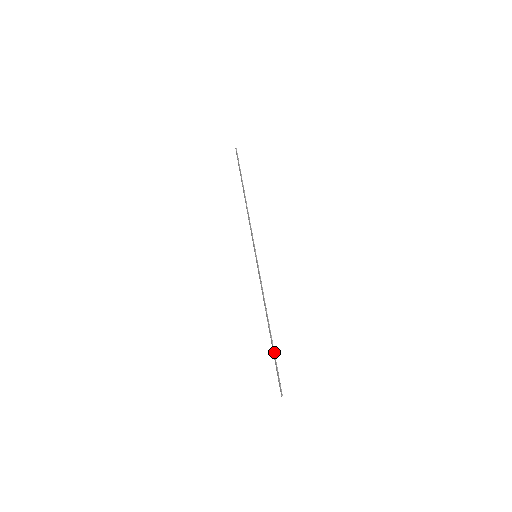
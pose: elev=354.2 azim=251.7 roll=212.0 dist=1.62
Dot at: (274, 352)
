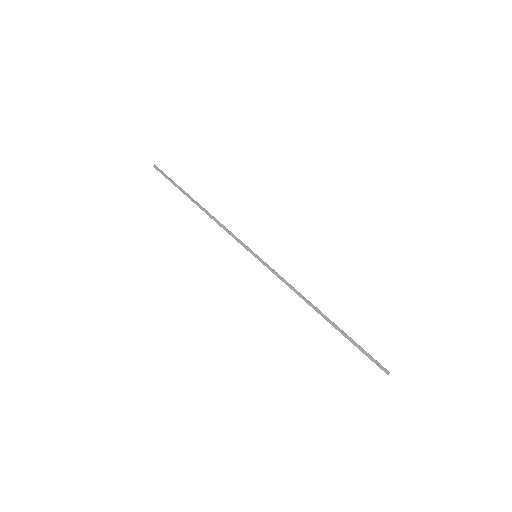
Dot at: (348, 336)
